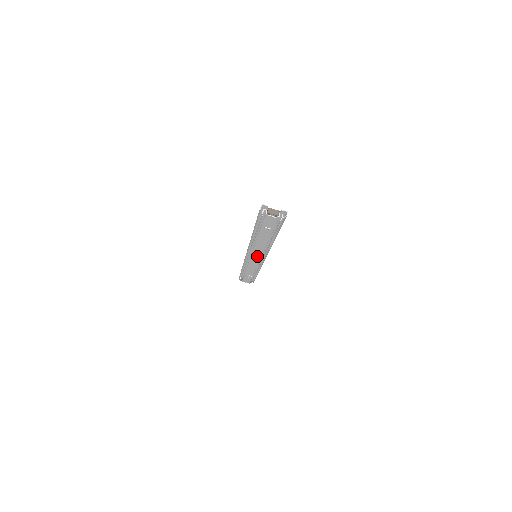
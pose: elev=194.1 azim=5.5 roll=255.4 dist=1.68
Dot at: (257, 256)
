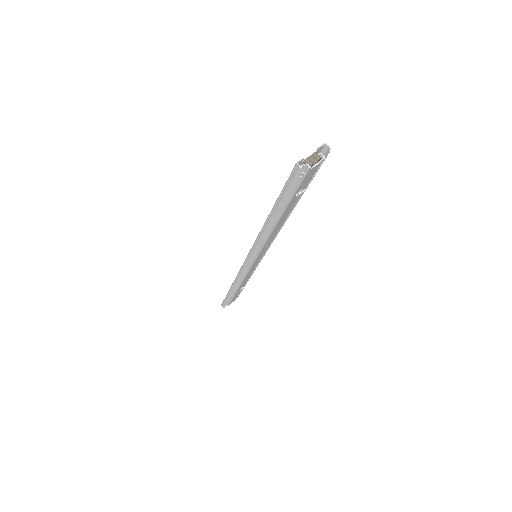
Dot at: (262, 253)
